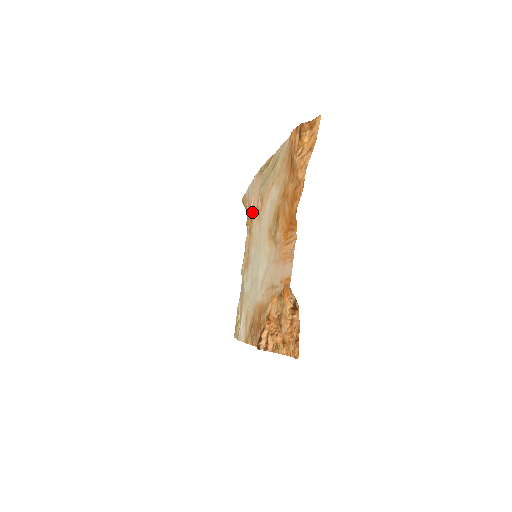
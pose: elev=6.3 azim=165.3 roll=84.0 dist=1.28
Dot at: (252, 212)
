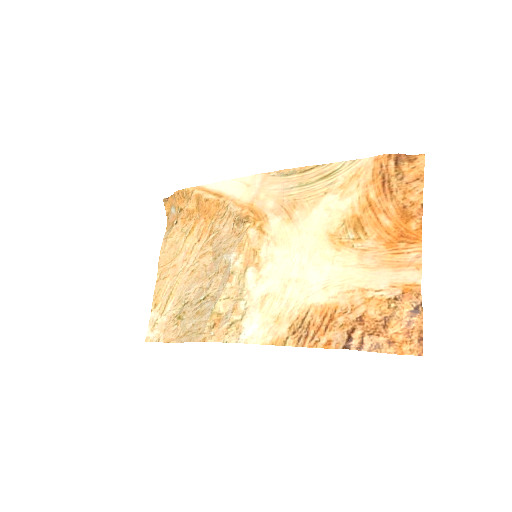
Dot at: (261, 210)
